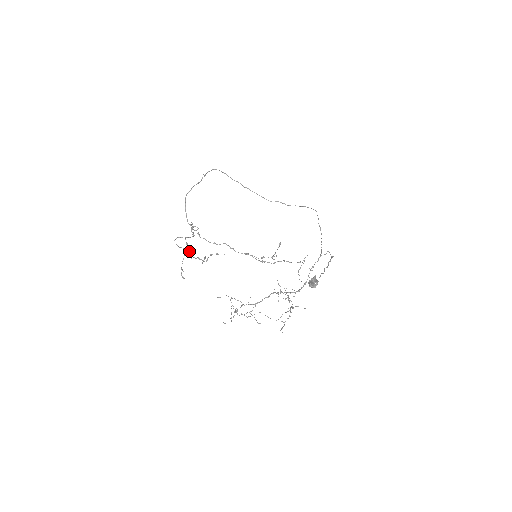
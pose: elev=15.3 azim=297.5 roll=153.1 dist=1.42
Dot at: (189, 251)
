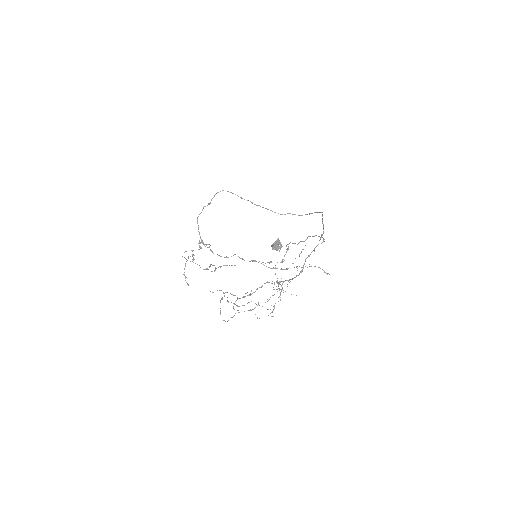
Dot at: (193, 260)
